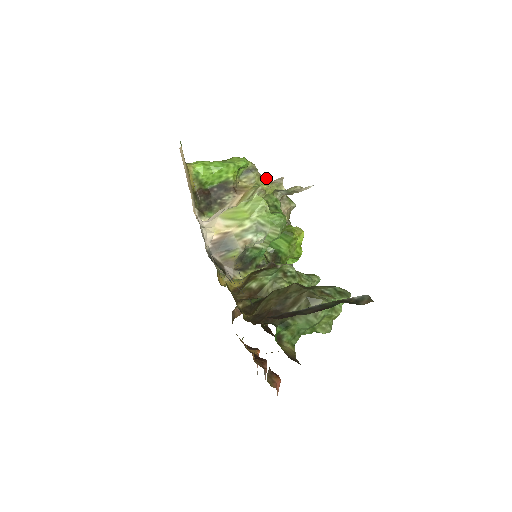
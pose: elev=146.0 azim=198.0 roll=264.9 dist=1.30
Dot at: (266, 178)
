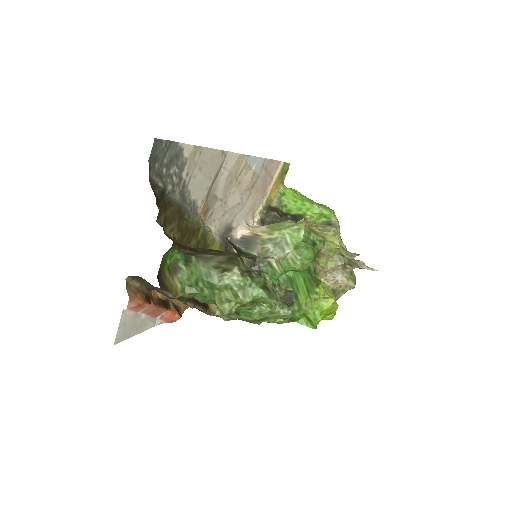
Dot at: (344, 245)
